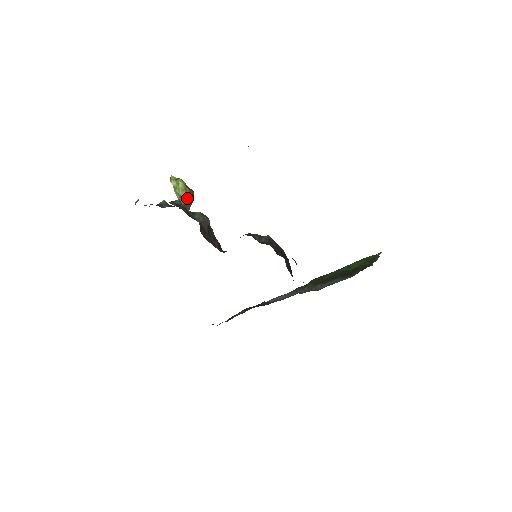
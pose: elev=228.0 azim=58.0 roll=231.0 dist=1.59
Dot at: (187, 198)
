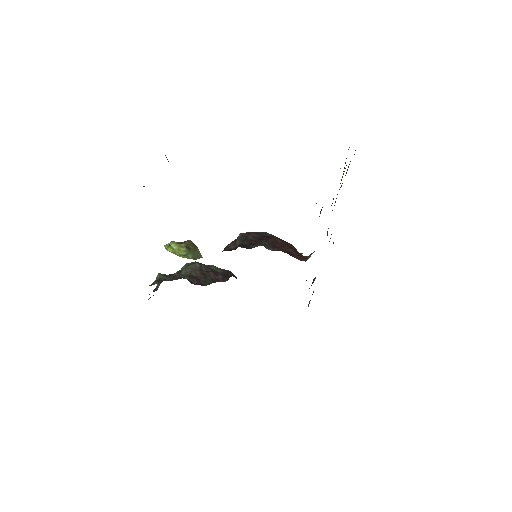
Dot at: (189, 251)
